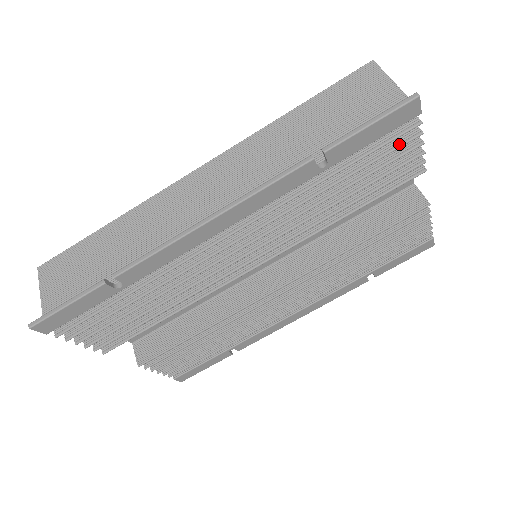
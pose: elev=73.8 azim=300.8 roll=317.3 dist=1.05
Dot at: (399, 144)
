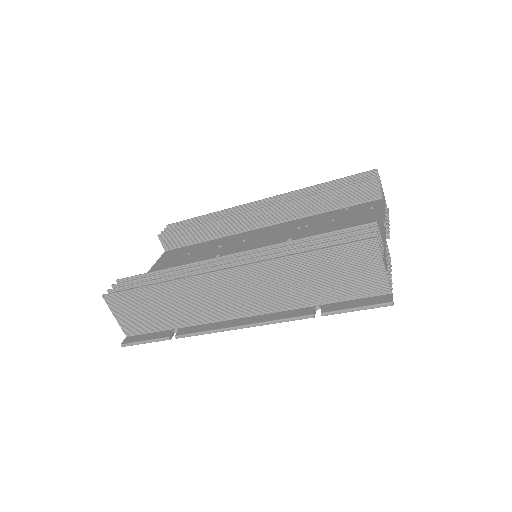
Dot at: occluded
